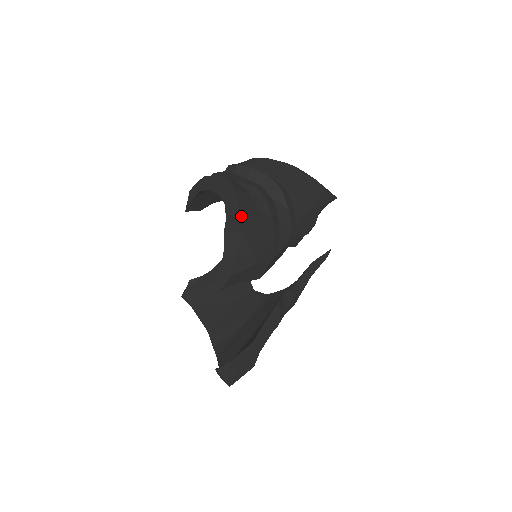
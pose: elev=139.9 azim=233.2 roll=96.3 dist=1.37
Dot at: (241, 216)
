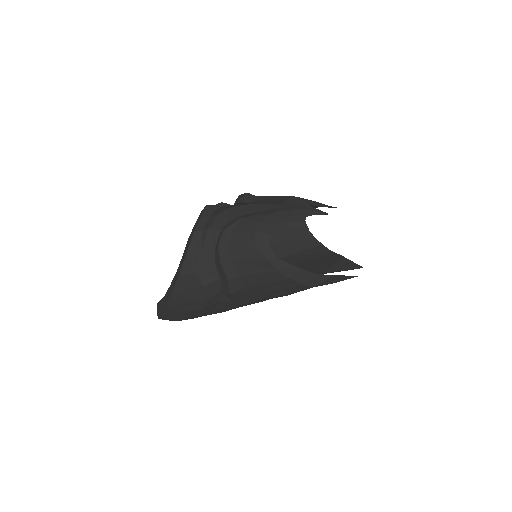
Dot at: (165, 309)
